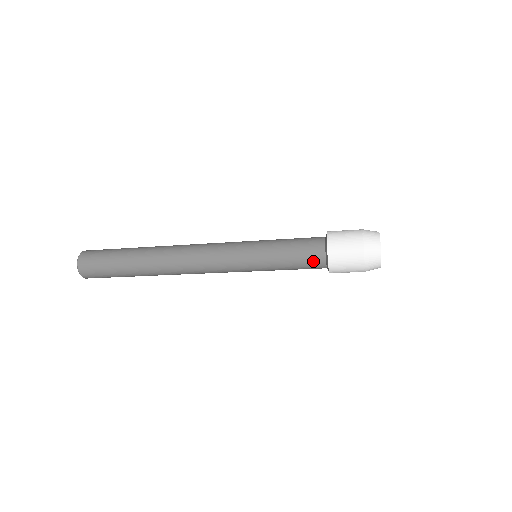
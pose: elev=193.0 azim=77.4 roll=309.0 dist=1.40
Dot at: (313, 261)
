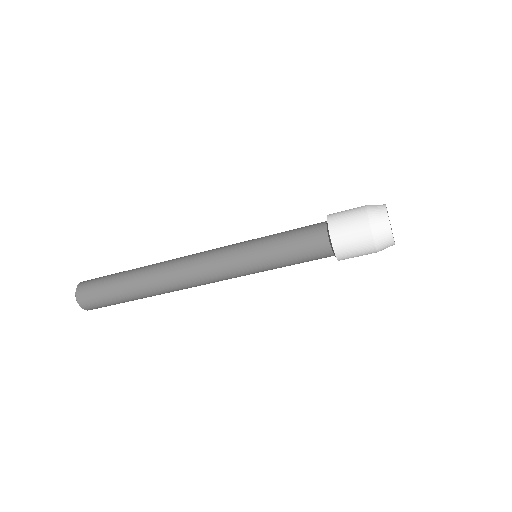
Dot at: (314, 238)
